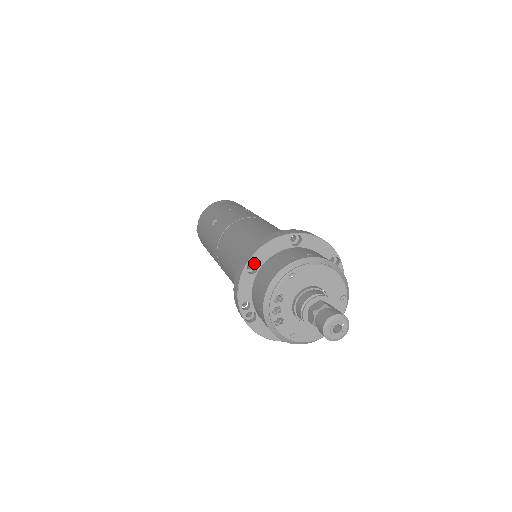
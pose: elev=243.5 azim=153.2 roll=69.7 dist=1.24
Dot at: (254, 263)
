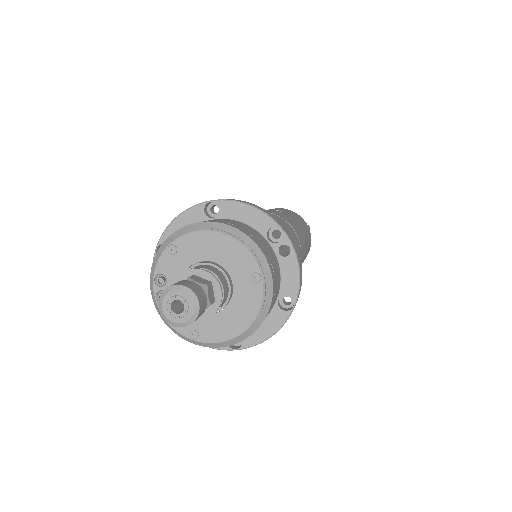
Dot at: occluded
